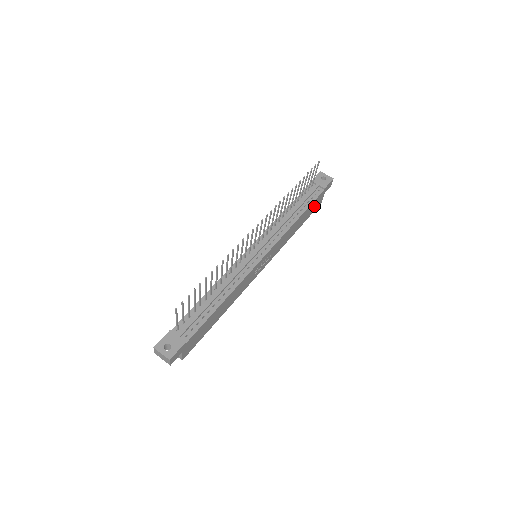
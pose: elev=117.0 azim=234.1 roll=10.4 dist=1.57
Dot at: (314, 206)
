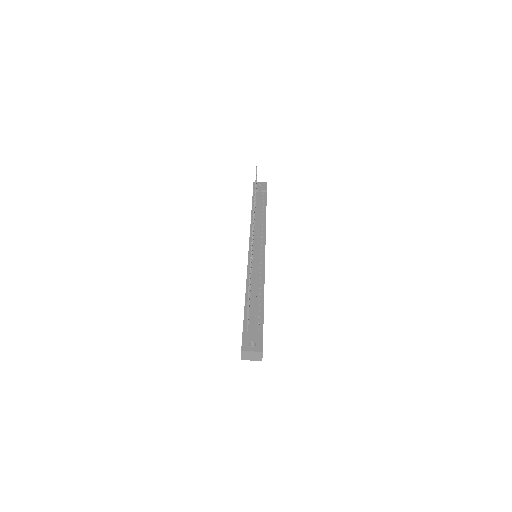
Dot at: occluded
